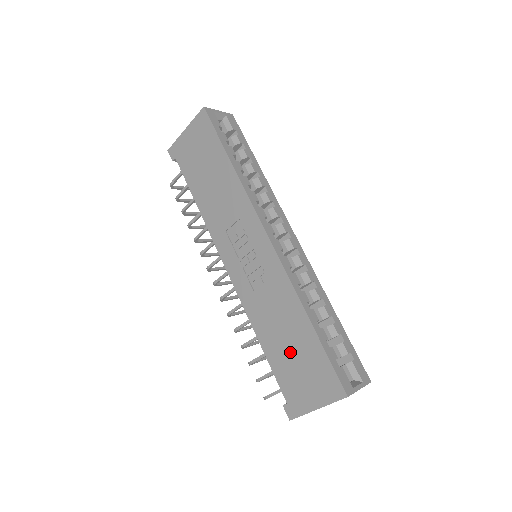
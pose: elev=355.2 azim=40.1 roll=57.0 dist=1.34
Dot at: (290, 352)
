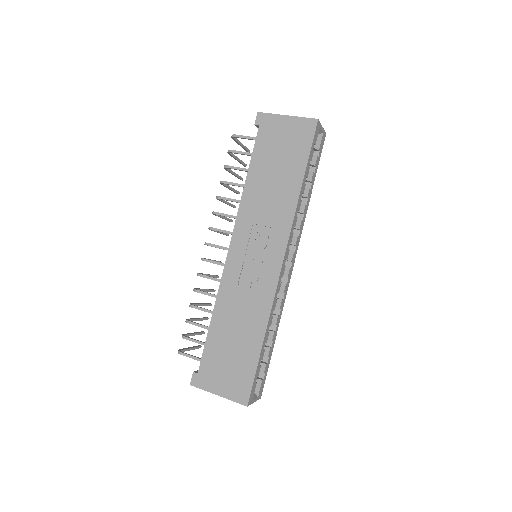
Dot at: (230, 346)
